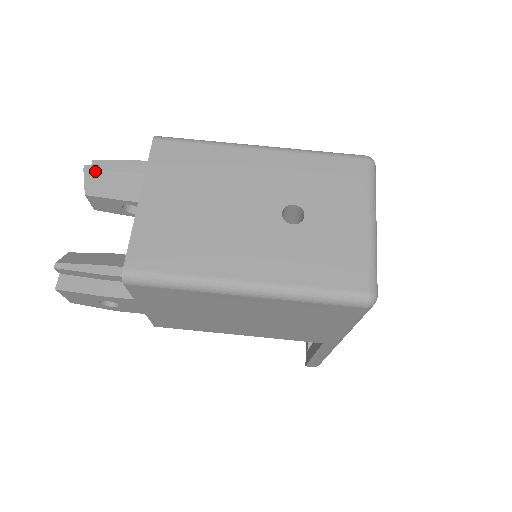
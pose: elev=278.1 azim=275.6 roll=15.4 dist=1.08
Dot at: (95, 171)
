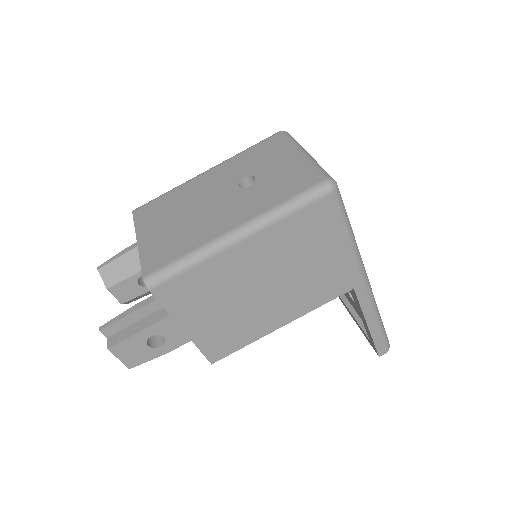
Dot at: (106, 266)
